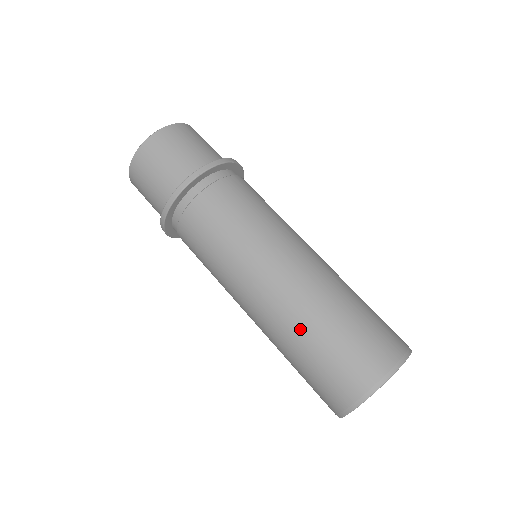
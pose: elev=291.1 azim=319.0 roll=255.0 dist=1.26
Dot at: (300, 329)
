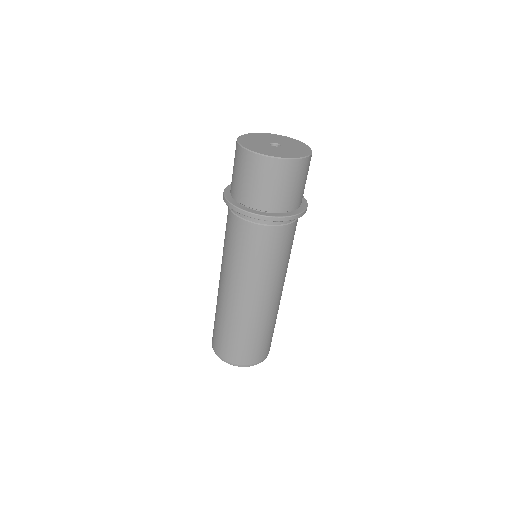
Dot at: (254, 327)
